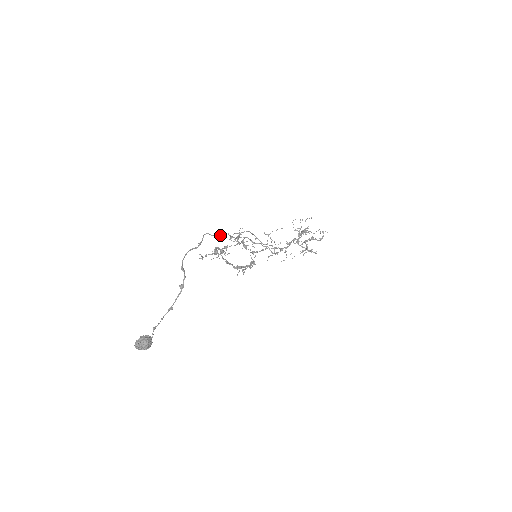
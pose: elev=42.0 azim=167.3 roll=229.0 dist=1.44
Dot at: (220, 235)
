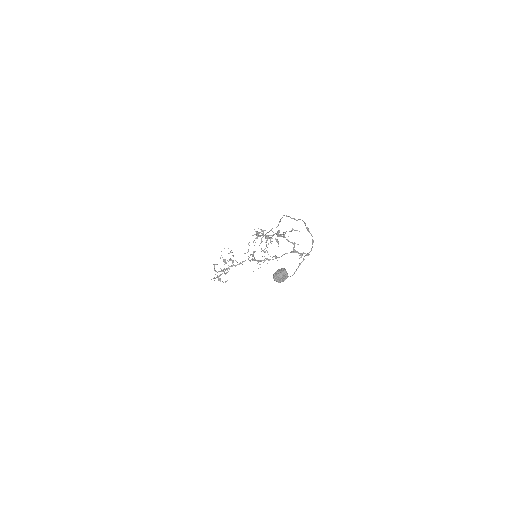
Dot at: occluded
